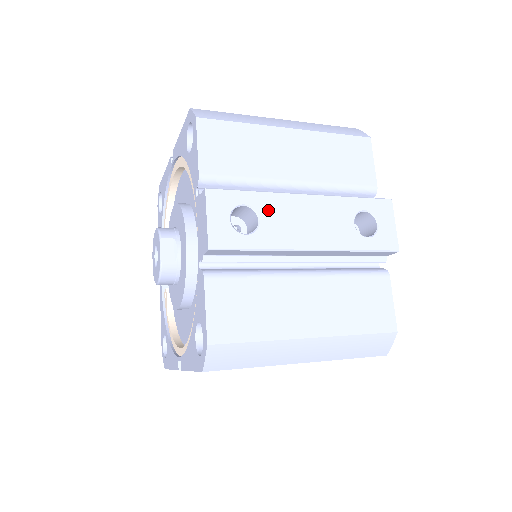
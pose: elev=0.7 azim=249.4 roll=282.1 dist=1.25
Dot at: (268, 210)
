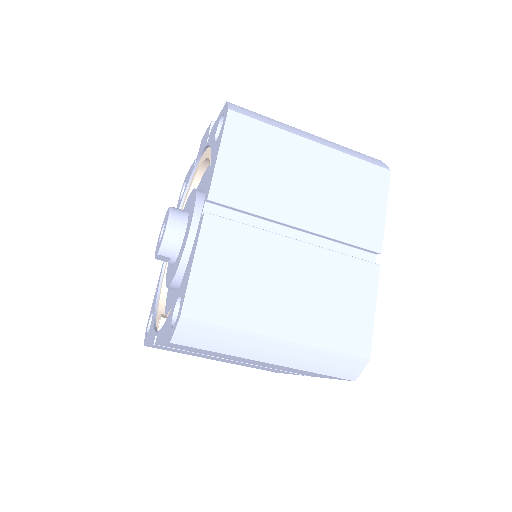
Dot at: occluded
